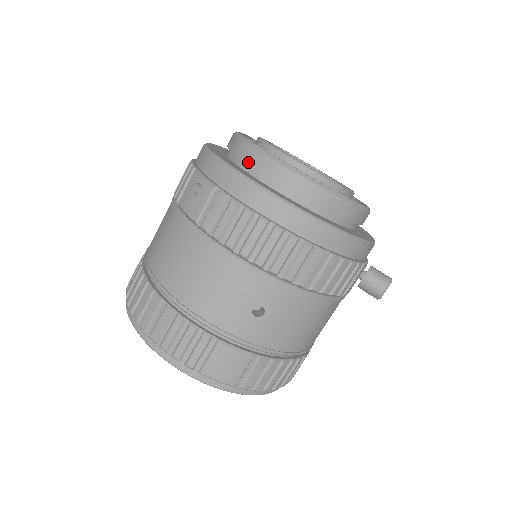
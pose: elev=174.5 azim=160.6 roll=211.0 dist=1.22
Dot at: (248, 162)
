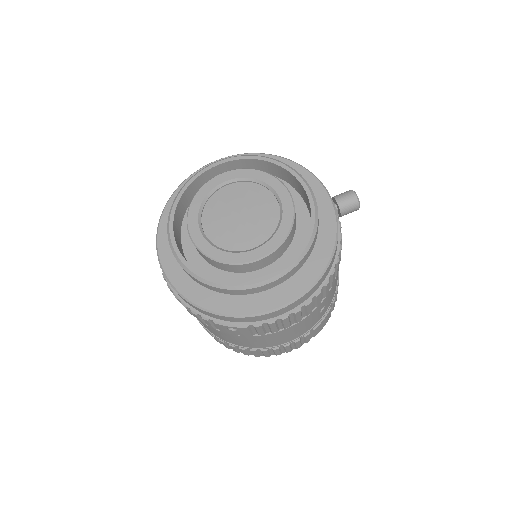
Dot at: occluded
